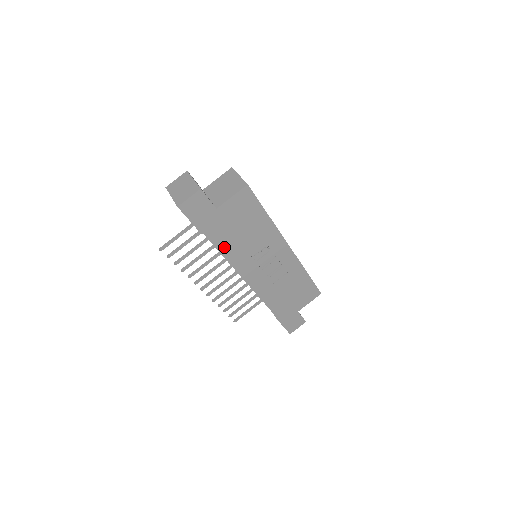
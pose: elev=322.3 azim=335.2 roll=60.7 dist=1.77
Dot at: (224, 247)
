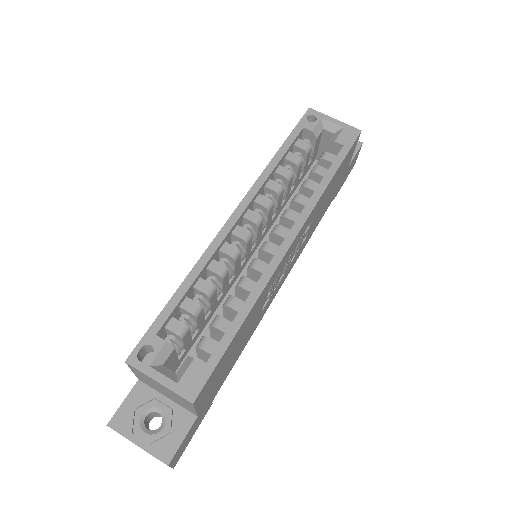
Dot at: (238, 357)
